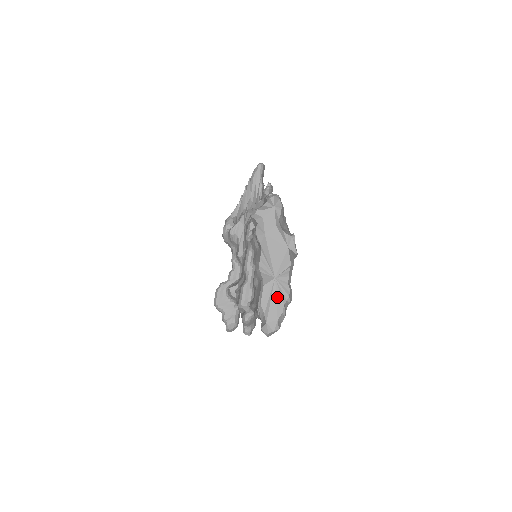
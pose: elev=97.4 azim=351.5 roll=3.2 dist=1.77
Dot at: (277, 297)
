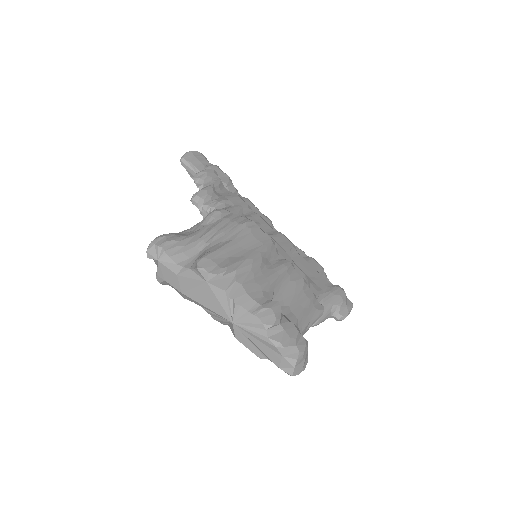
Dot at: (255, 337)
